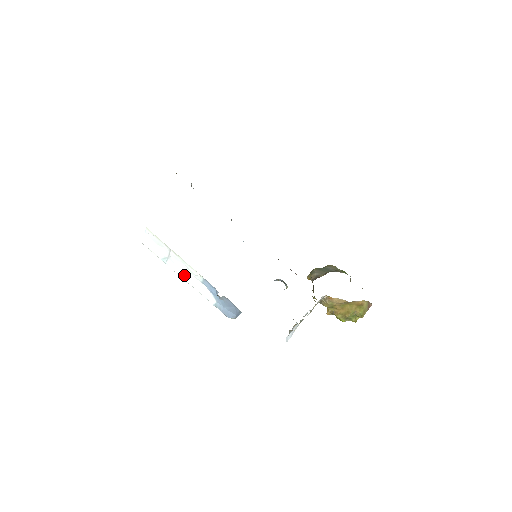
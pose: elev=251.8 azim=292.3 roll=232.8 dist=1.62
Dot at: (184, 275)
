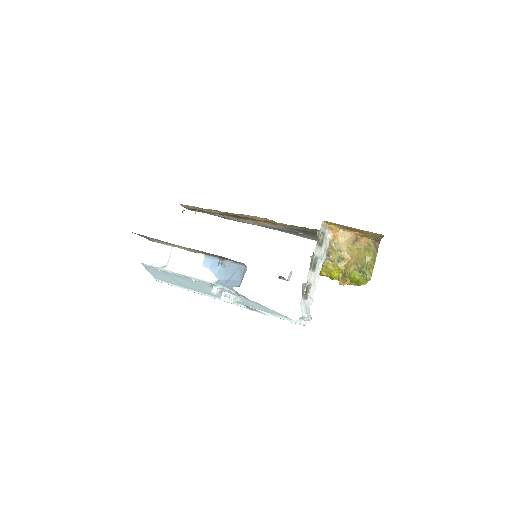
Dot at: (183, 270)
